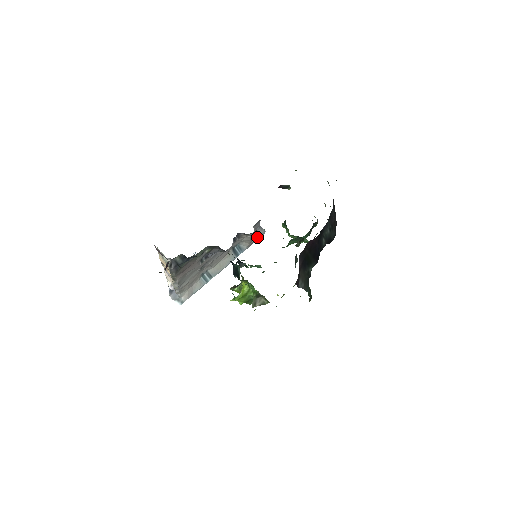
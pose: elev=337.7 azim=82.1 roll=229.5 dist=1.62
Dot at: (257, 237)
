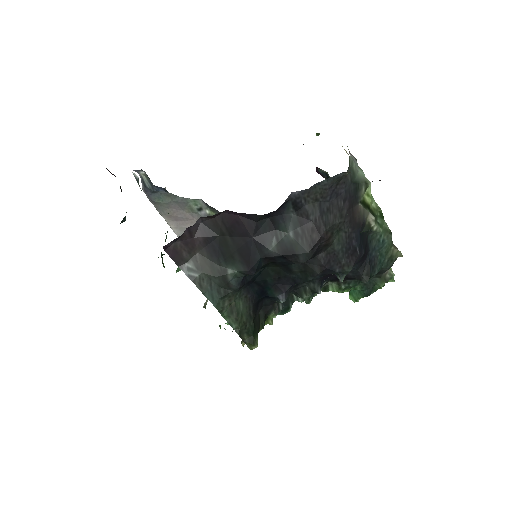
Dot at: occluded
